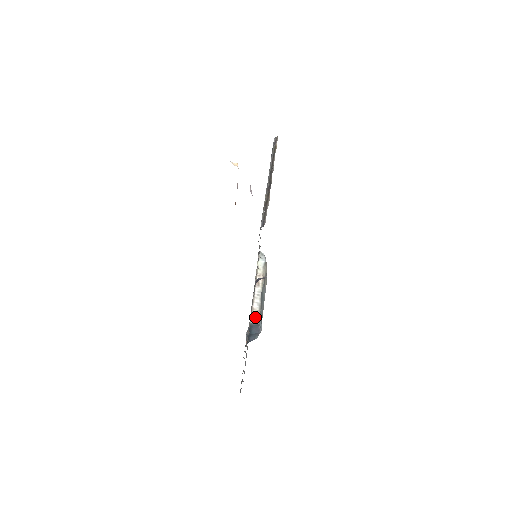
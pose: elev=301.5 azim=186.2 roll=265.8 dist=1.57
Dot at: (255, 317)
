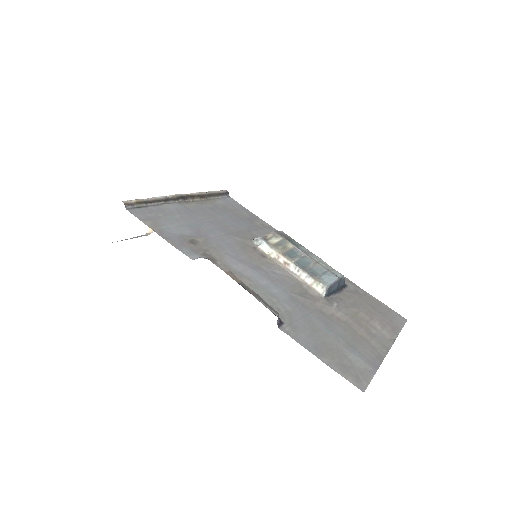
Dot at: (320, 288)
